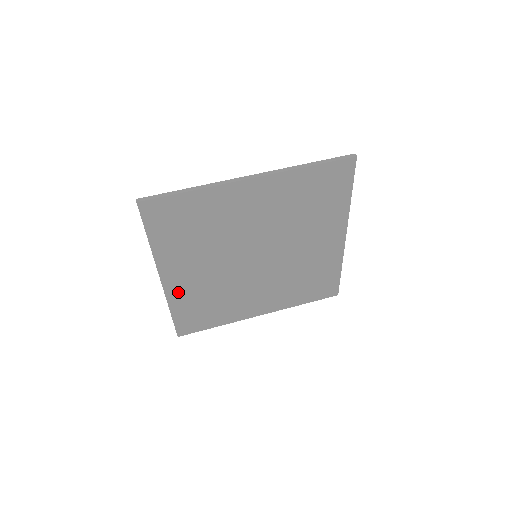
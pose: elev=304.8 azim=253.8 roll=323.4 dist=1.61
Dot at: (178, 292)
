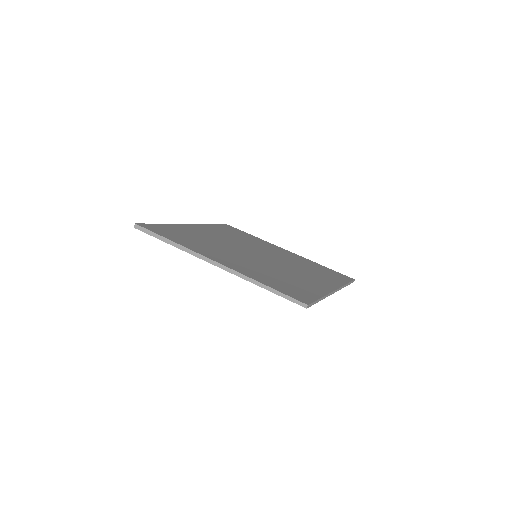
Dot at: (241, 270)
